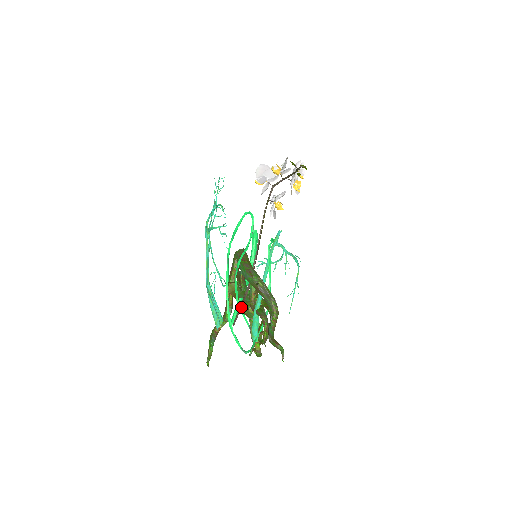
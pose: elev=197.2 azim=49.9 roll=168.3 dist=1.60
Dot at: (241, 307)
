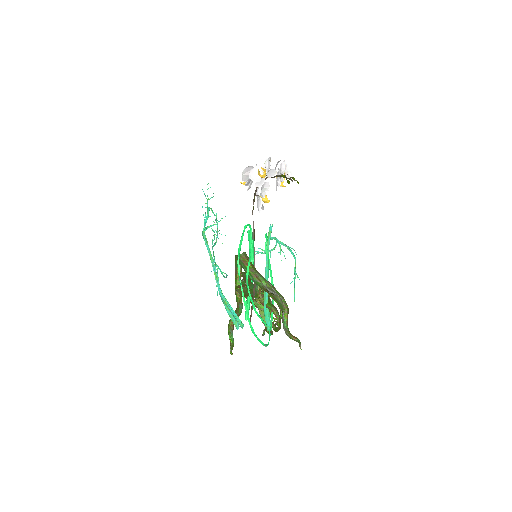
Dot at: occluded
